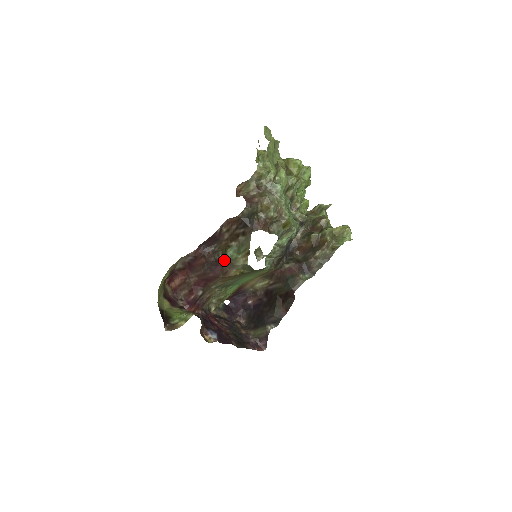
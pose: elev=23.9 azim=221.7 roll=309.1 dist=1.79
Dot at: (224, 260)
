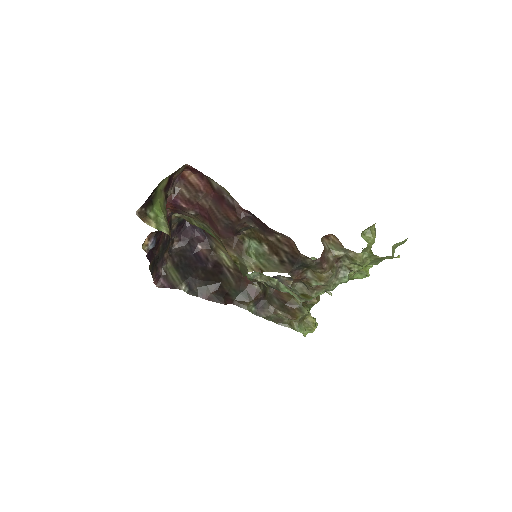
Dot at: (243, 240)
